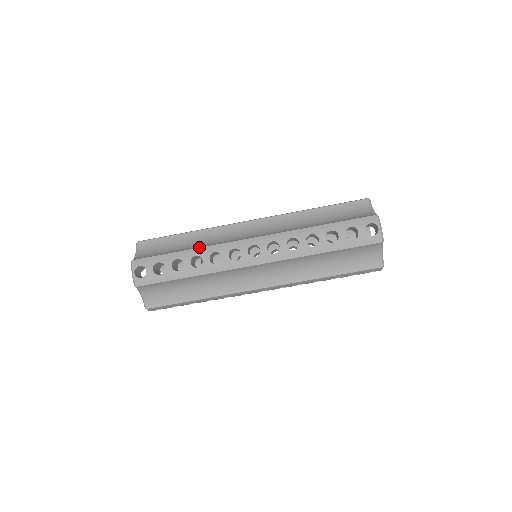
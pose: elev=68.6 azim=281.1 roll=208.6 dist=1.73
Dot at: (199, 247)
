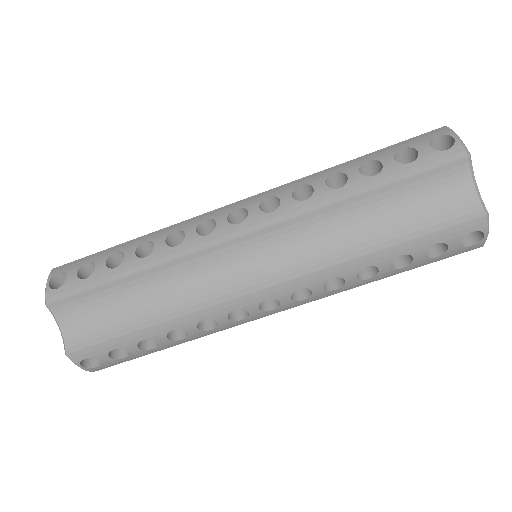
Dot at: (153, 232)
